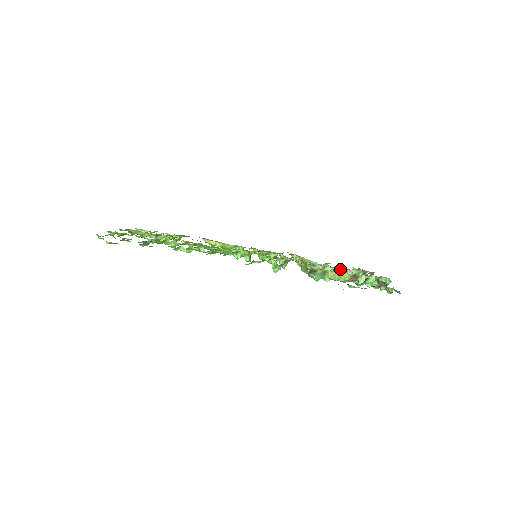
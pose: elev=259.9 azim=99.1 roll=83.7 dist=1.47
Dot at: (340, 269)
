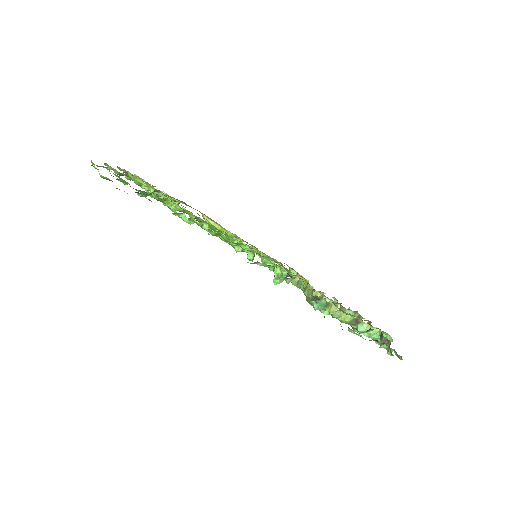
Dot at: (338, 305)
